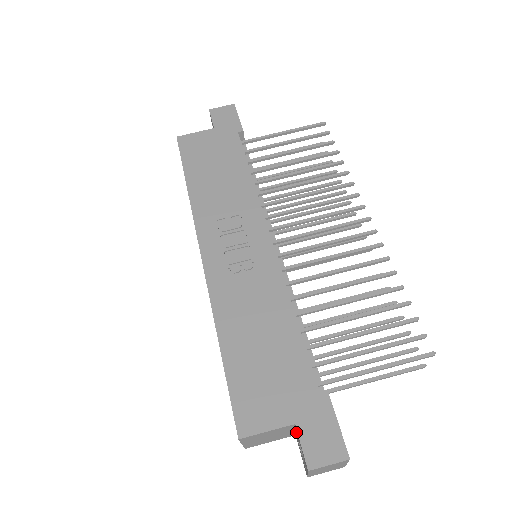
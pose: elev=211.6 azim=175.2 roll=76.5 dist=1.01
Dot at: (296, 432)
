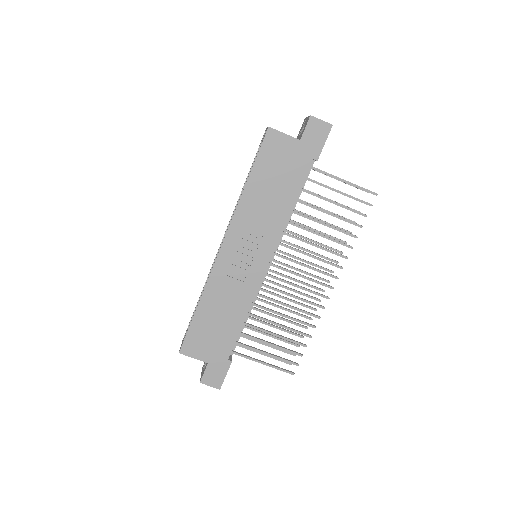
Dot at: occluded
